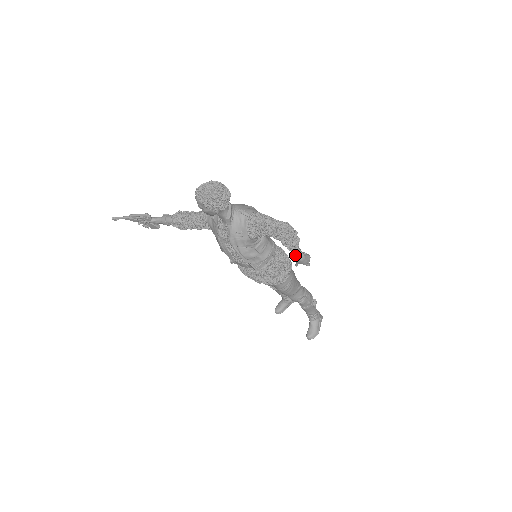
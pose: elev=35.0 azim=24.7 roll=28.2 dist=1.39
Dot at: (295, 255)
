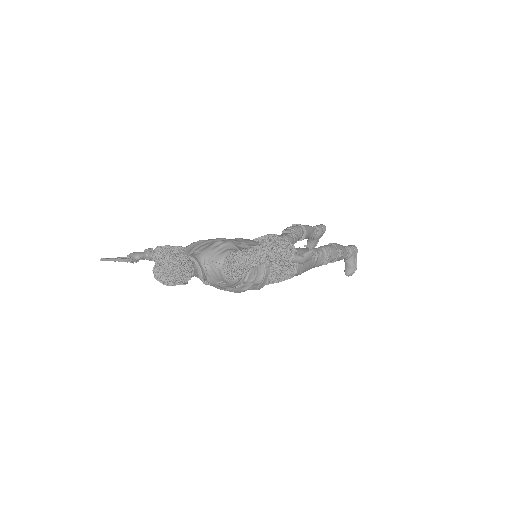
Dot at: occluded
